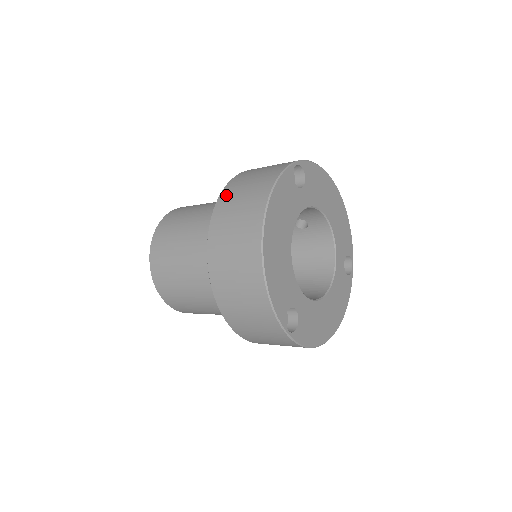
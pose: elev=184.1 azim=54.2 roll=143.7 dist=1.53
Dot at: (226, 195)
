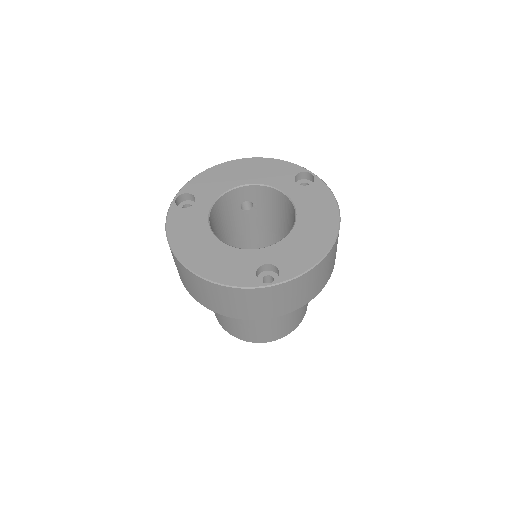
Dot at: occluded
